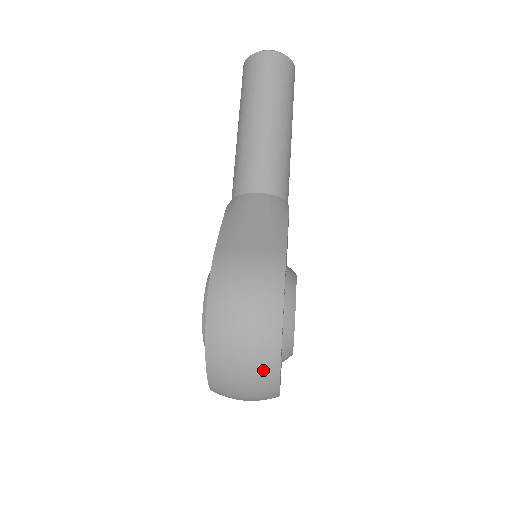
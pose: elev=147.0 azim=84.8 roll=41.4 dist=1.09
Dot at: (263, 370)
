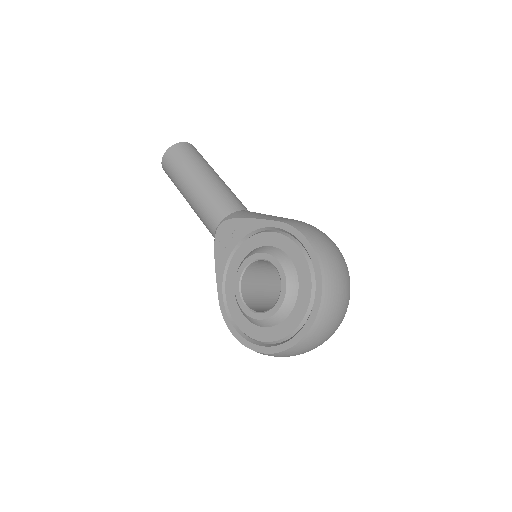
Dot at: (348, 285)
